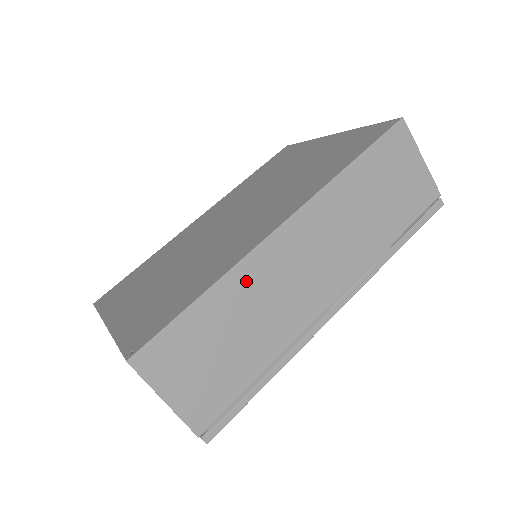
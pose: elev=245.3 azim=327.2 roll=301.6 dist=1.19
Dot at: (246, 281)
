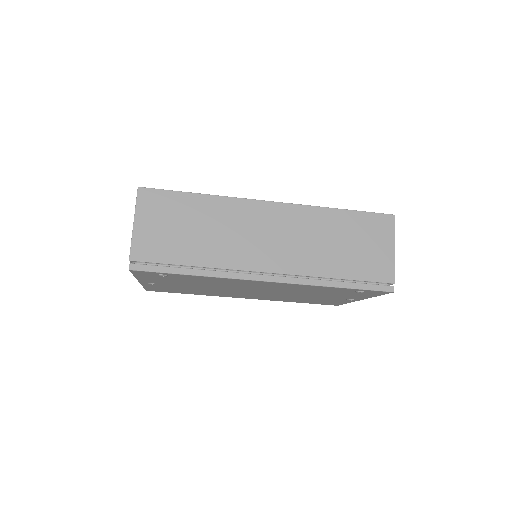
Dot at: (227, 209)
